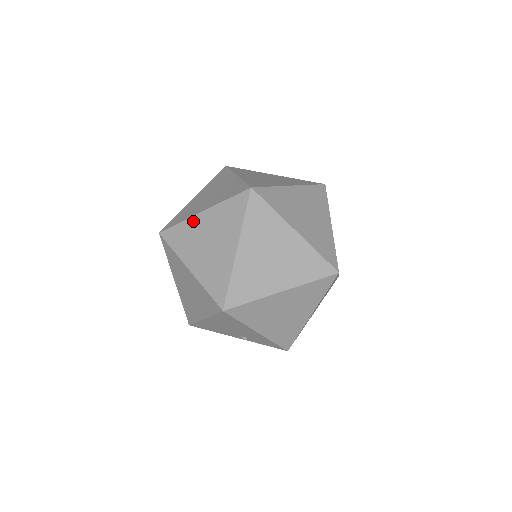
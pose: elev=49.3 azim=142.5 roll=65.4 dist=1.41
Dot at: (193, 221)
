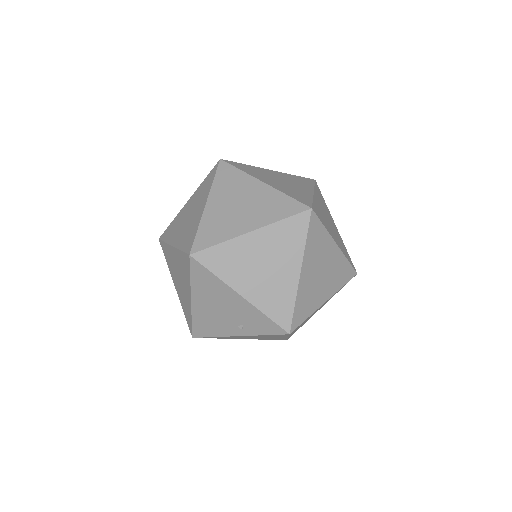
Dot at: (181, 212)
